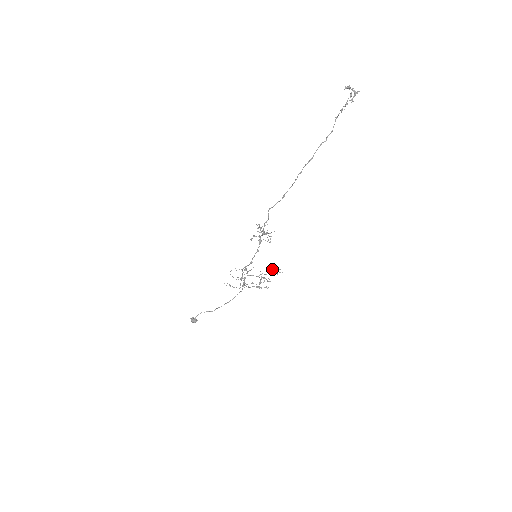
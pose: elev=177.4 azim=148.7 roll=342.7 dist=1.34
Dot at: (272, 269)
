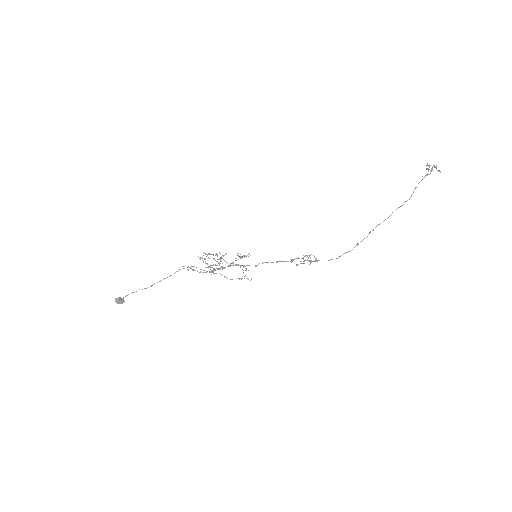
Dot at: occluded
